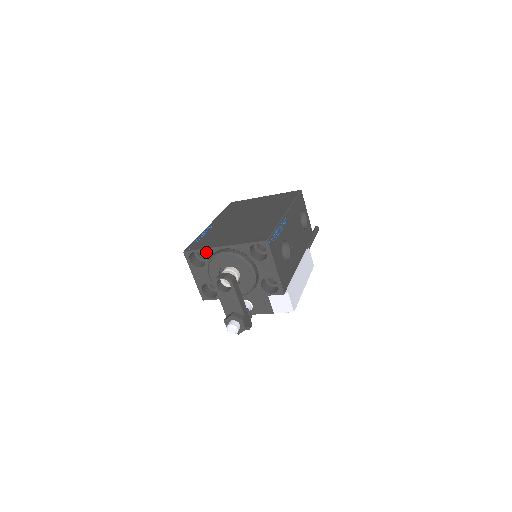
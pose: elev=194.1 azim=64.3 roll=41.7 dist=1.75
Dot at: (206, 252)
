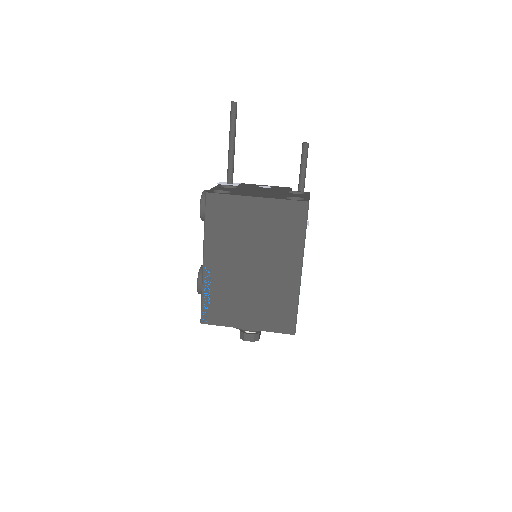
Dot at: (227, 325)
